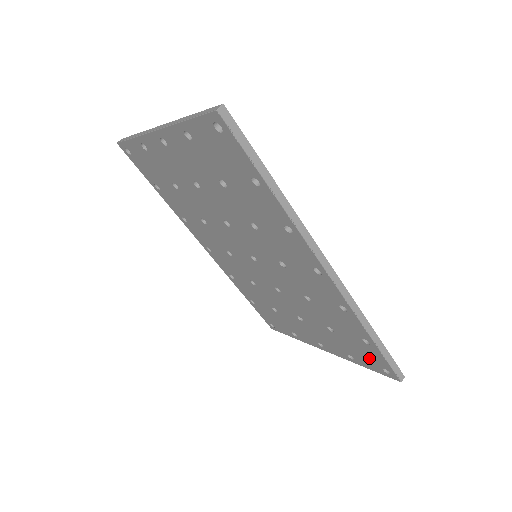
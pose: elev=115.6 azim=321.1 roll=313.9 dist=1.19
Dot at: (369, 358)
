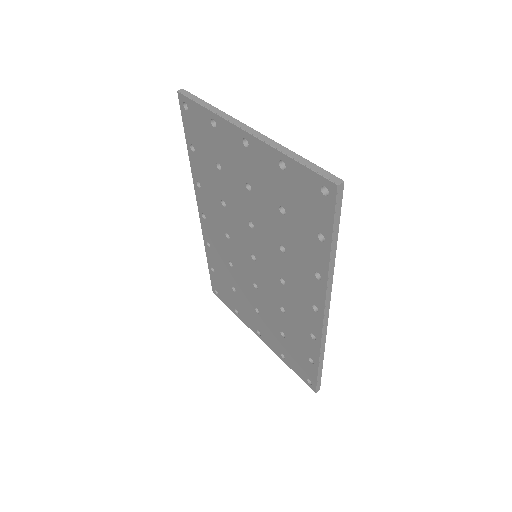
Dot at: (302, 367)
